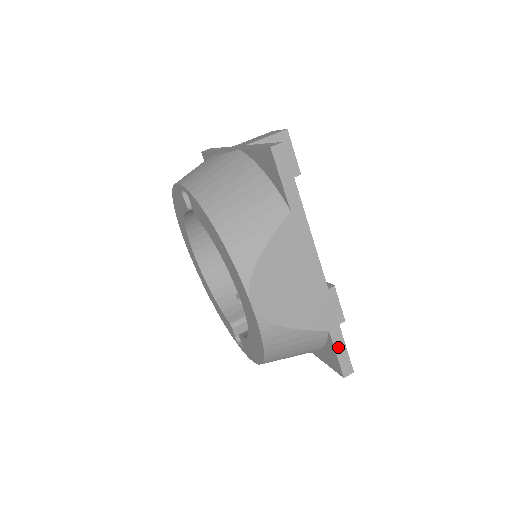
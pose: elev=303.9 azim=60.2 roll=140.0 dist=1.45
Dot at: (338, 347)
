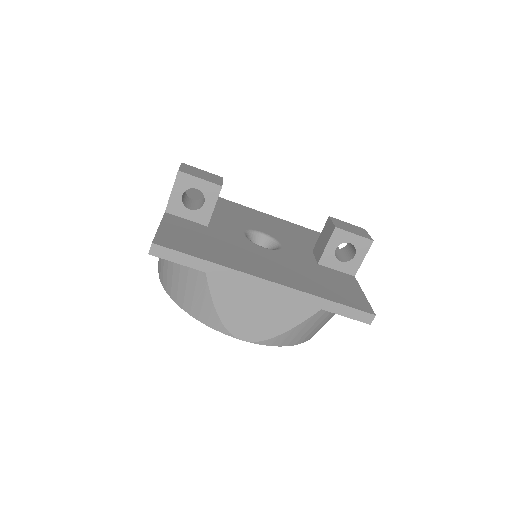
Dot at: (342, 312)
